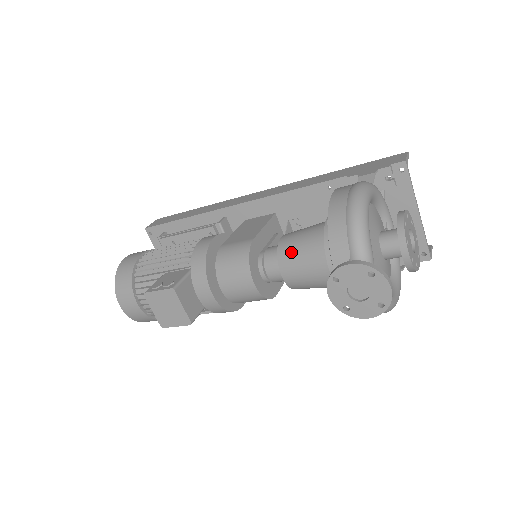
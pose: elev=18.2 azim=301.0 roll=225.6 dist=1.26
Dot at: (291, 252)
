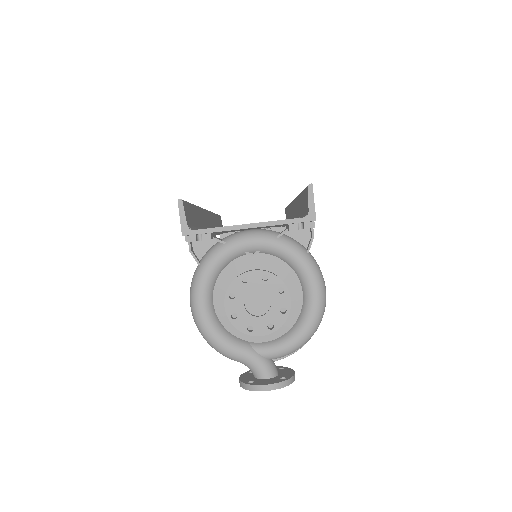
Dot at: occluded
